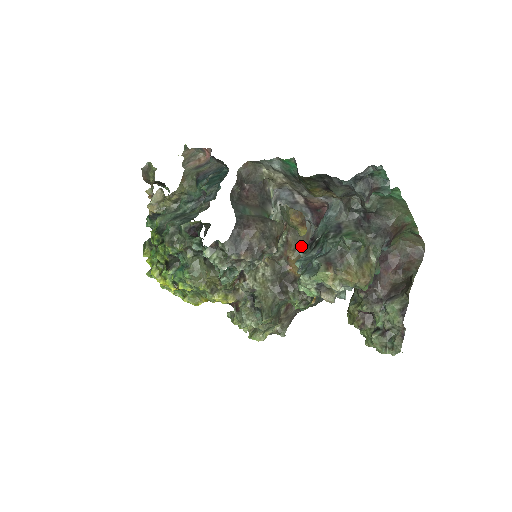
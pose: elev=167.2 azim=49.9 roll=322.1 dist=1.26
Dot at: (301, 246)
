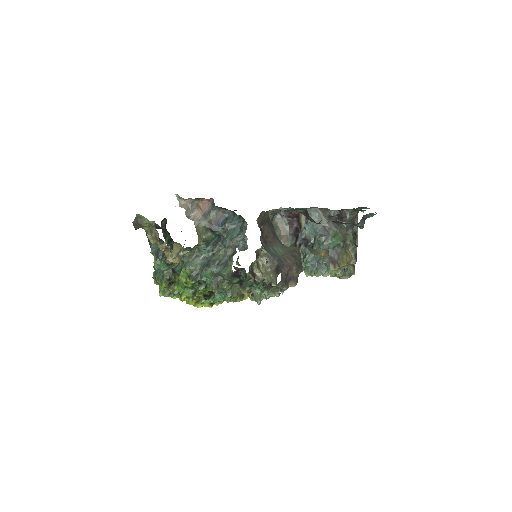
Dot at: (281, 235)
